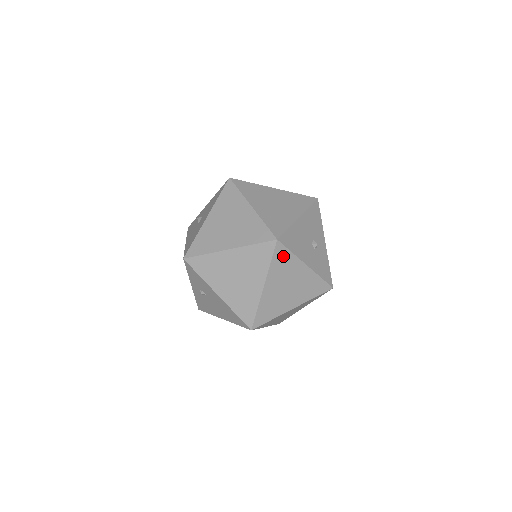
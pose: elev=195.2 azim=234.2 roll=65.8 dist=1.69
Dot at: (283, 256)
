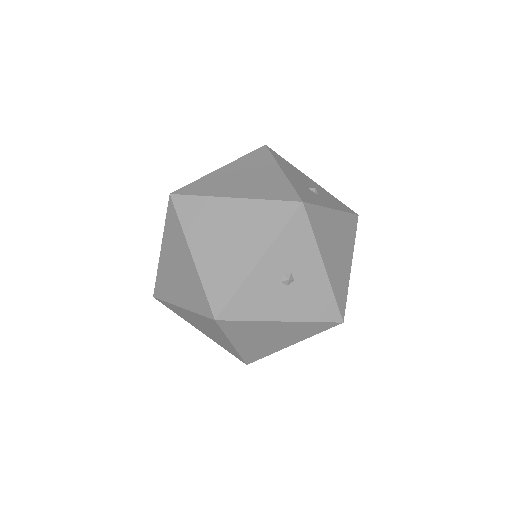
Dot at: (261, 156)
